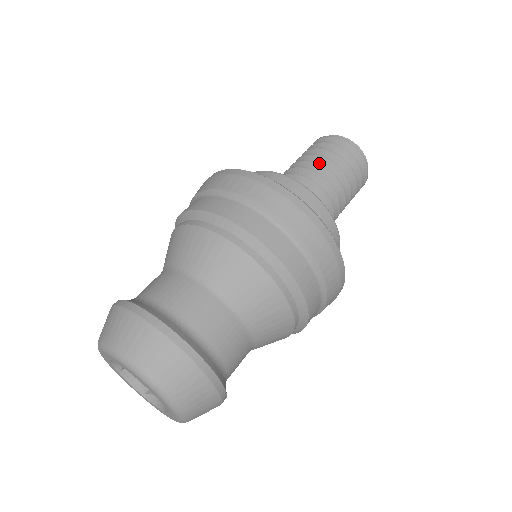
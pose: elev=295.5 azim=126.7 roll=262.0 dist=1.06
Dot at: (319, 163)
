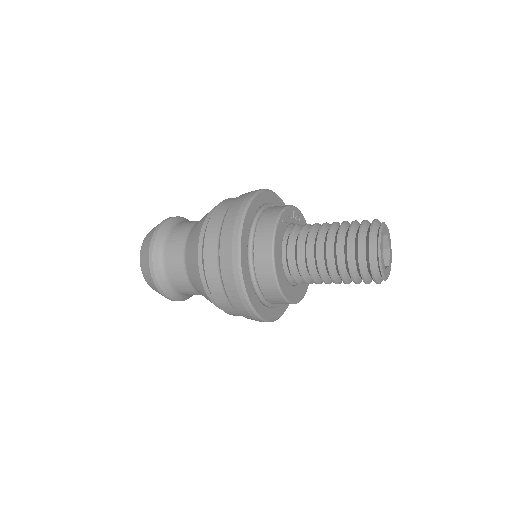
Dot at: (327, 254)
